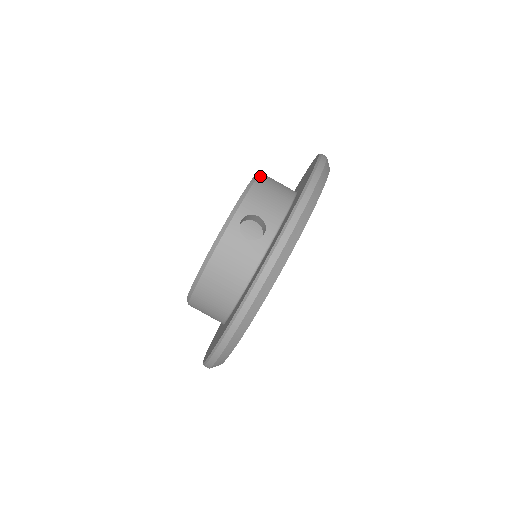
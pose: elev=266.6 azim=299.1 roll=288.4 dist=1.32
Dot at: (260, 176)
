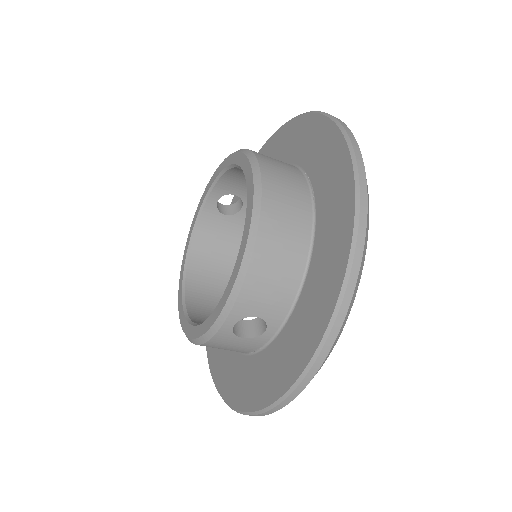
Dot at: (258, 237)
